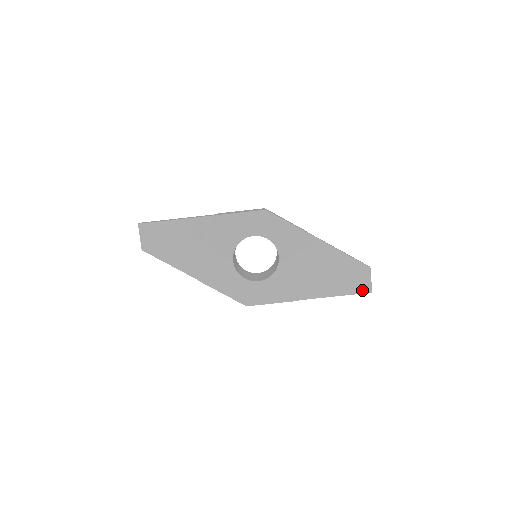
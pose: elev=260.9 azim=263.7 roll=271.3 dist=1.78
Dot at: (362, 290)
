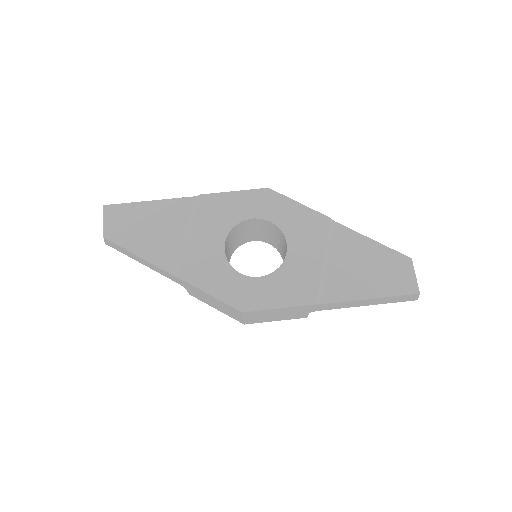
Dot at: (406, 290)
